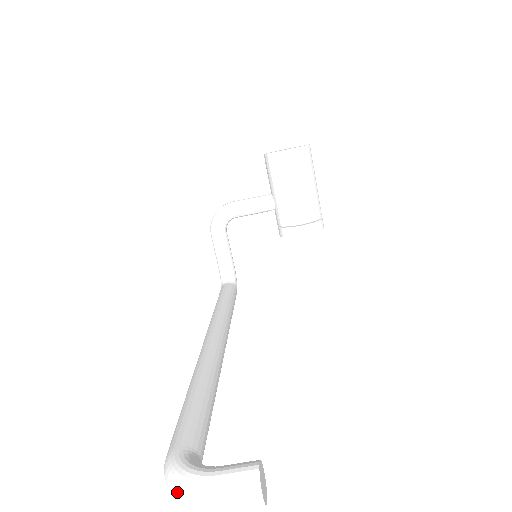
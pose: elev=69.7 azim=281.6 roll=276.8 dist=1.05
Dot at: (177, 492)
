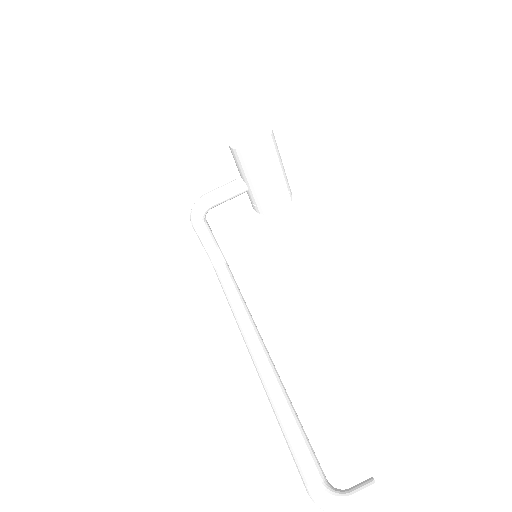
Dot at: out of frame
